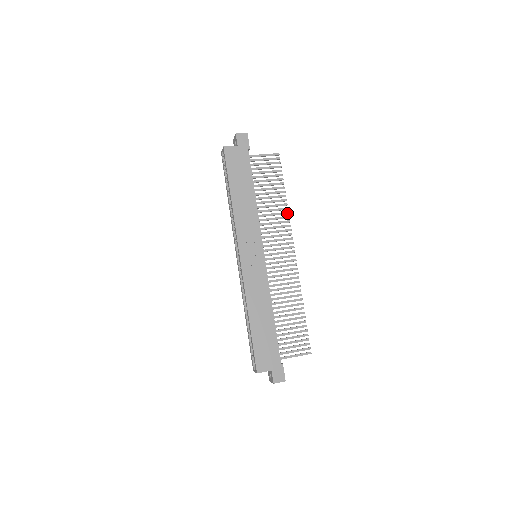
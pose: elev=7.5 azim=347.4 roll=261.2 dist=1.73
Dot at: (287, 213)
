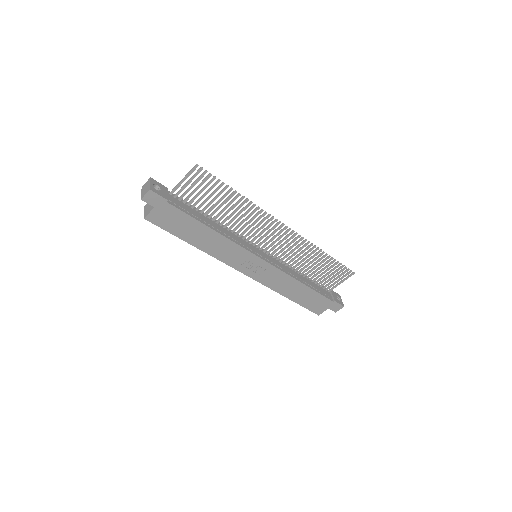
Dot at: (254, 206)
